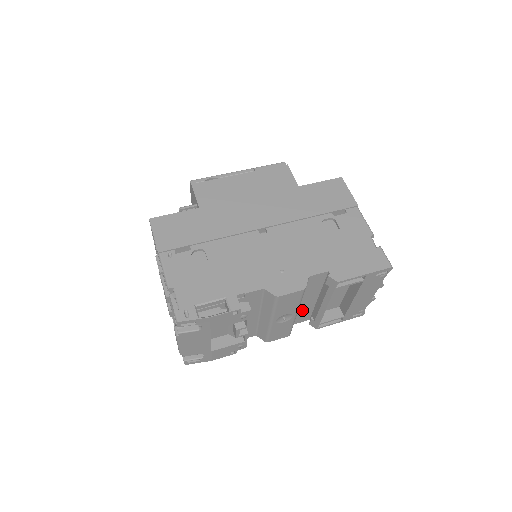
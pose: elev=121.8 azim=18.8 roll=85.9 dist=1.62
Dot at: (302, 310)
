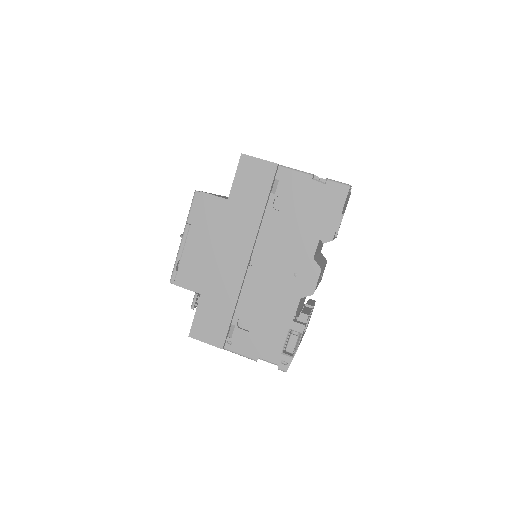
Dot at: occluded
